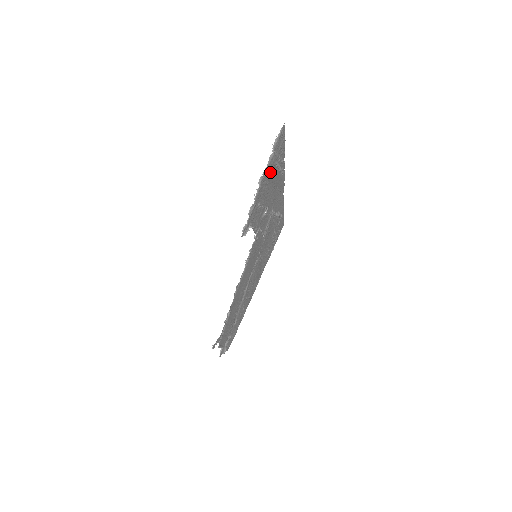
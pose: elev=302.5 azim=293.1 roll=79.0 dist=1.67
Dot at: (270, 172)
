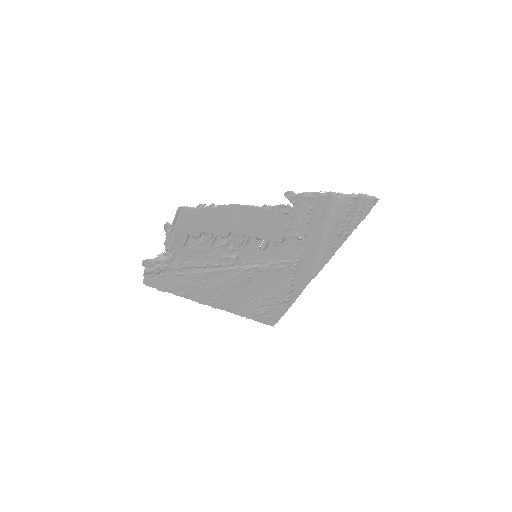
Dot at: (340, 207)
